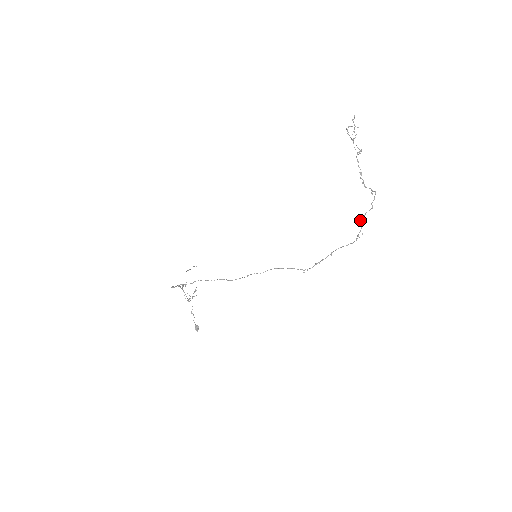
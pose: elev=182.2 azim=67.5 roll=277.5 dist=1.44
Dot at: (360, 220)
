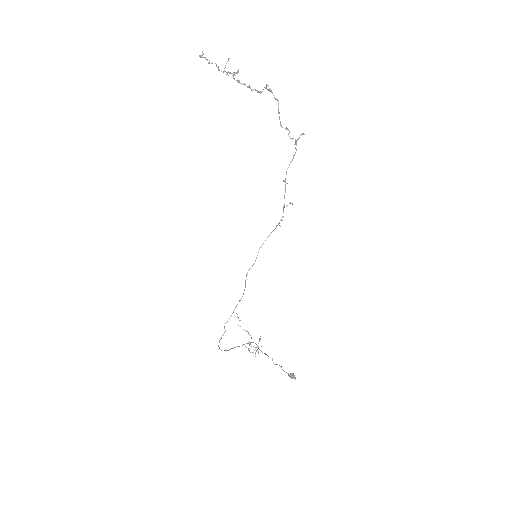
Dot at: occluded
